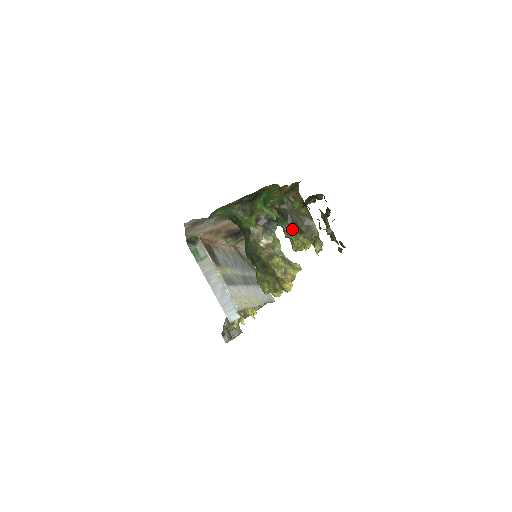
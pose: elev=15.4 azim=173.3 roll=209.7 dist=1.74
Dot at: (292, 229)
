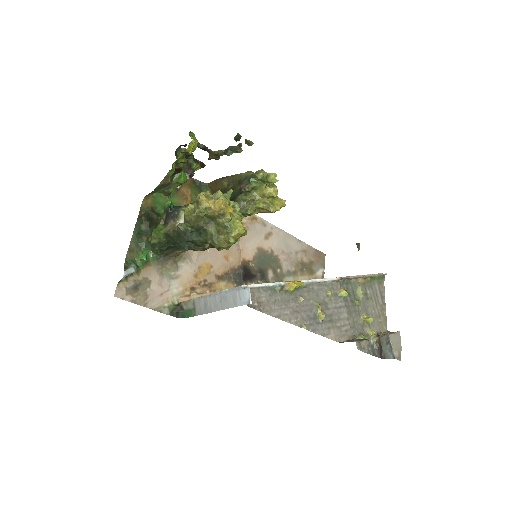
Dot at: (240, 203)
